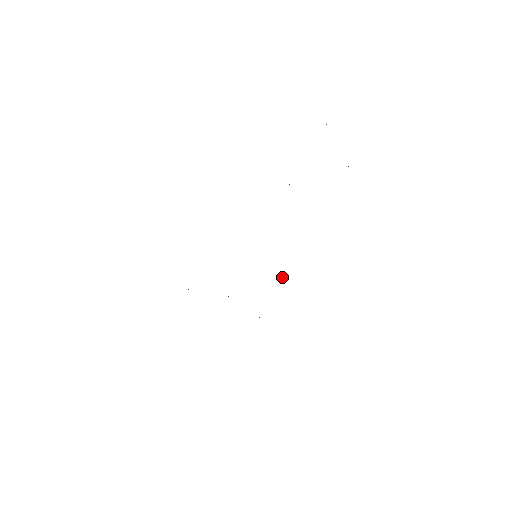
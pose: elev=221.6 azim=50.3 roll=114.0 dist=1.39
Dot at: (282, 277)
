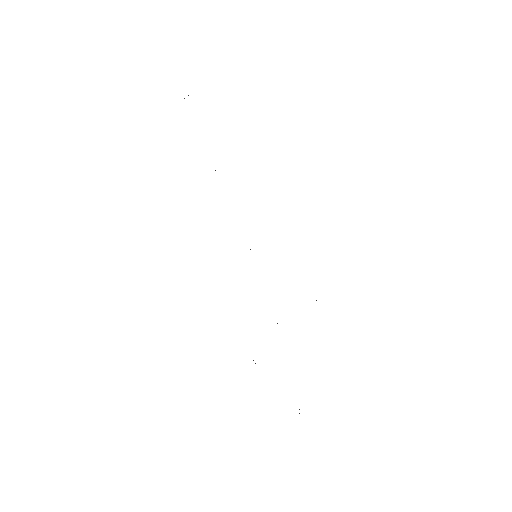
Dot at: occluded
